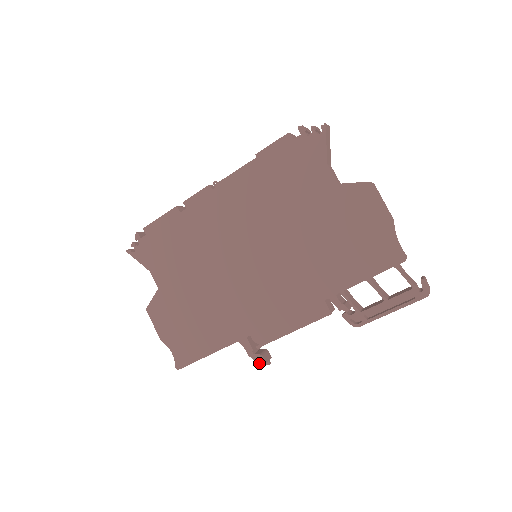
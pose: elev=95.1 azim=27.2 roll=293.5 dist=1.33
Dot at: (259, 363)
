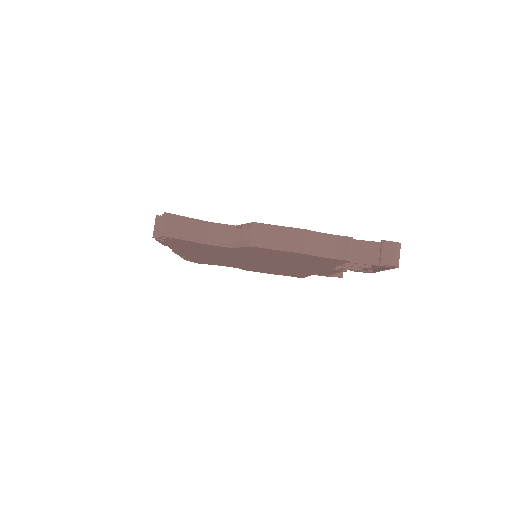
Dot at: occluded
